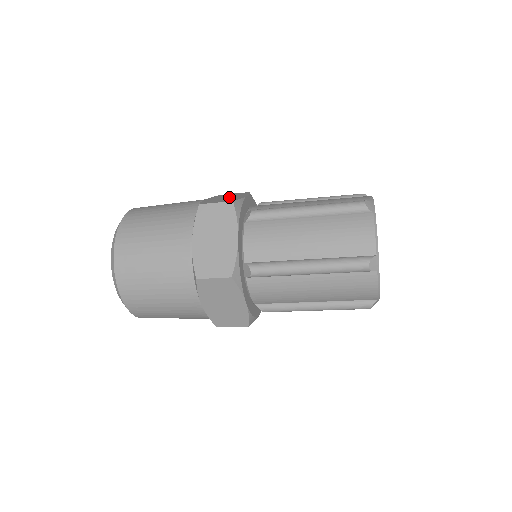
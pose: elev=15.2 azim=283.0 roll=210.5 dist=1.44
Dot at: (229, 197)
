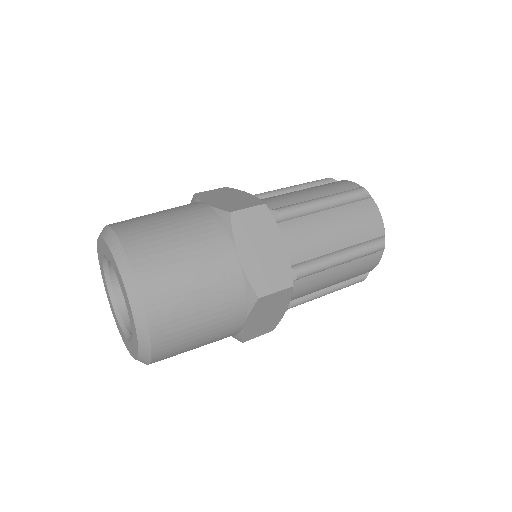
Dot at: (232, 197)
